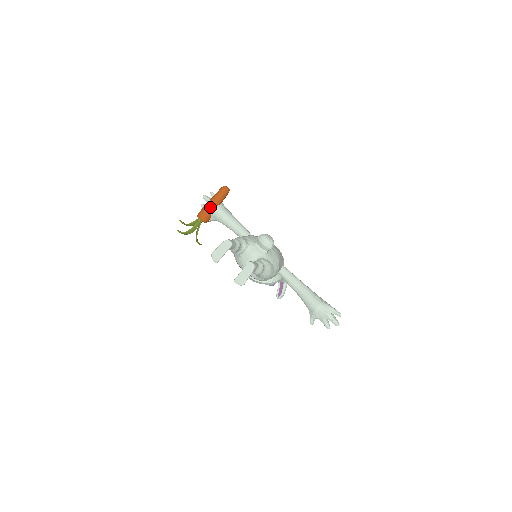
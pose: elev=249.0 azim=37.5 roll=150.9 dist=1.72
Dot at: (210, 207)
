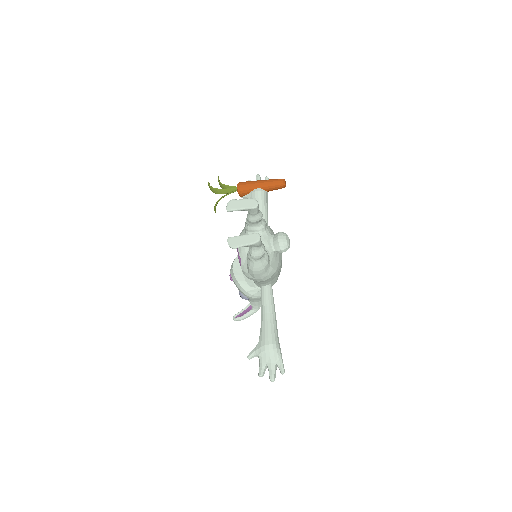
Dot at: (256, 185)
